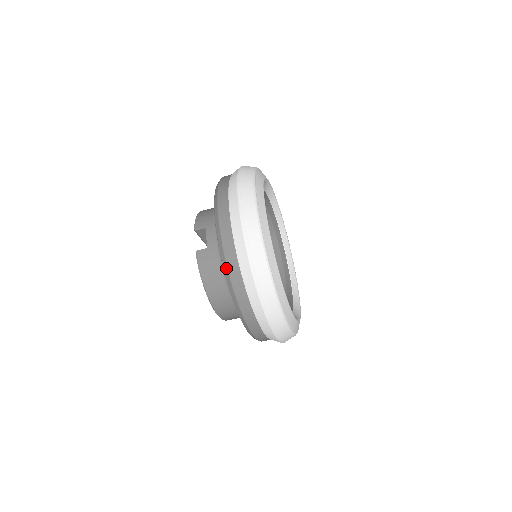
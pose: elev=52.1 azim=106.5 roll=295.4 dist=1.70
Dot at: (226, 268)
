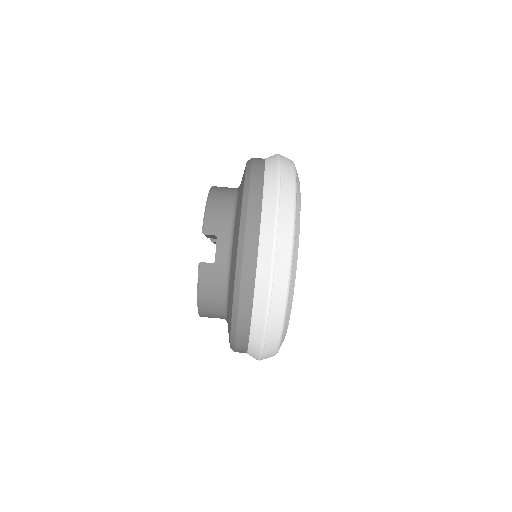
Dot at: (236, 310)
